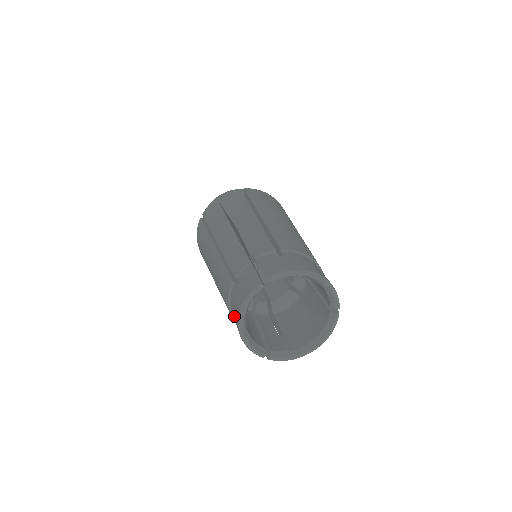
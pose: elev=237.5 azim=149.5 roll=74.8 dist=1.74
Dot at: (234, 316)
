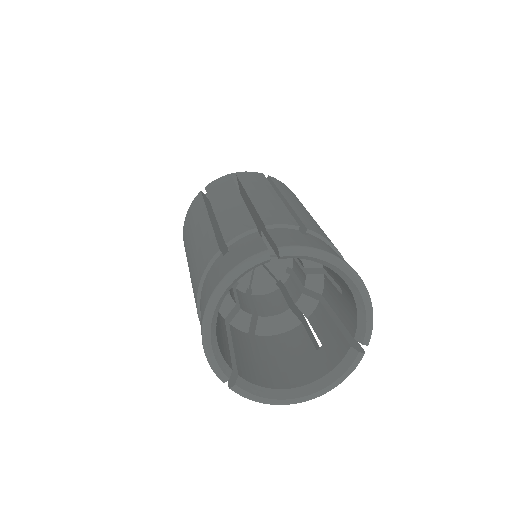
Dot at: (203, 299)
